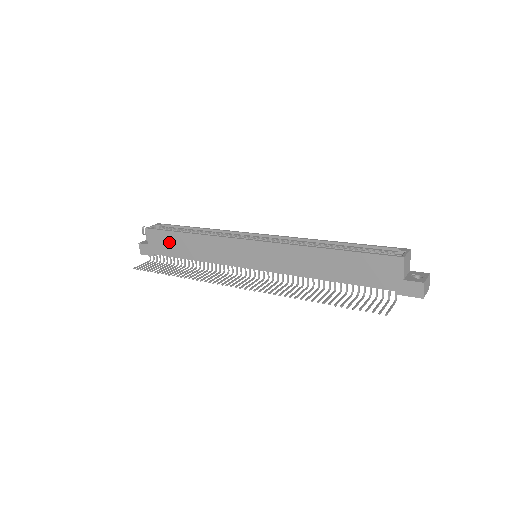
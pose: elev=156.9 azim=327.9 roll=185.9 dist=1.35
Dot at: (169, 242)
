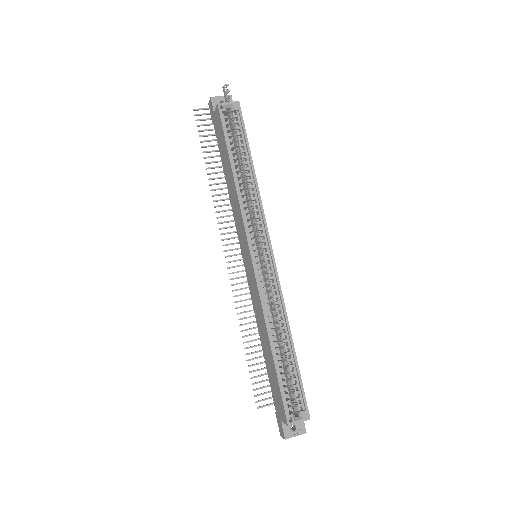
Dot at: (222, 144)
